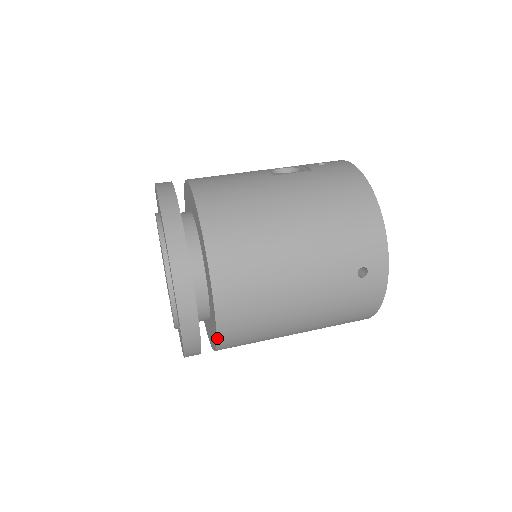
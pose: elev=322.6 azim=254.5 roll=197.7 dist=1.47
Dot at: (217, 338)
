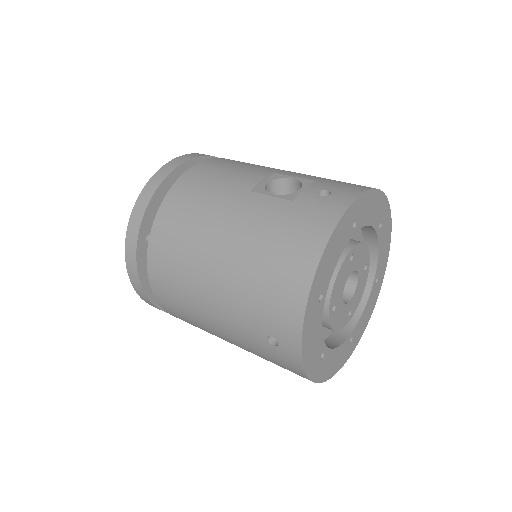
Dot at: (170, 314)
